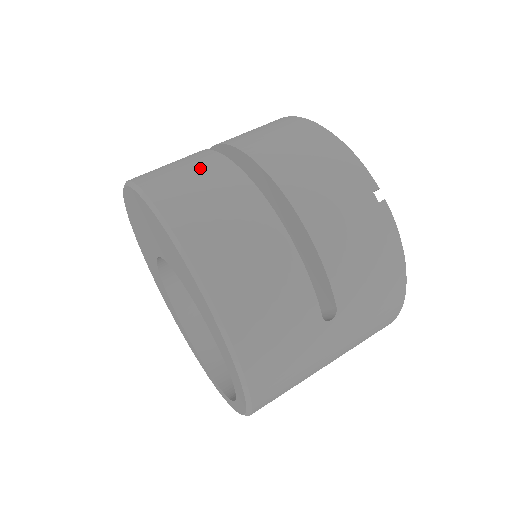
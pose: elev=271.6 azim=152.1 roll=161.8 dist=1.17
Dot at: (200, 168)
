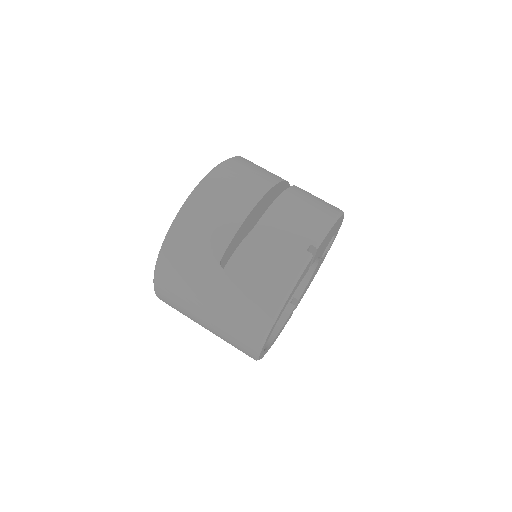
Dot at: (267, 172)
